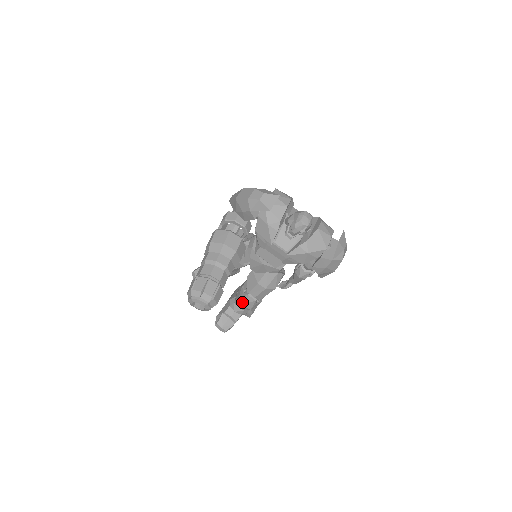
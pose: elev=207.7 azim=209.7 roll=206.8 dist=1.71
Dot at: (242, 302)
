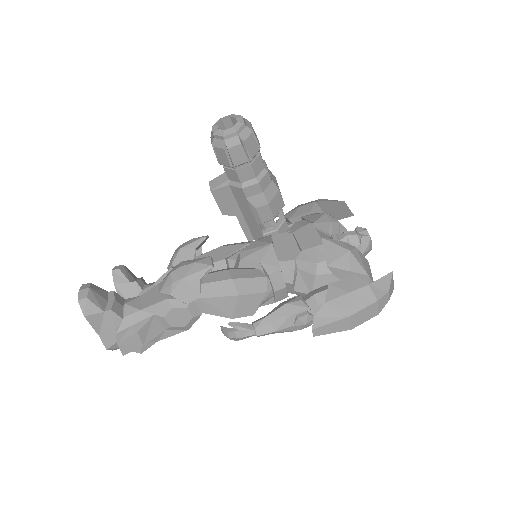
Dot at: (186, 262)
